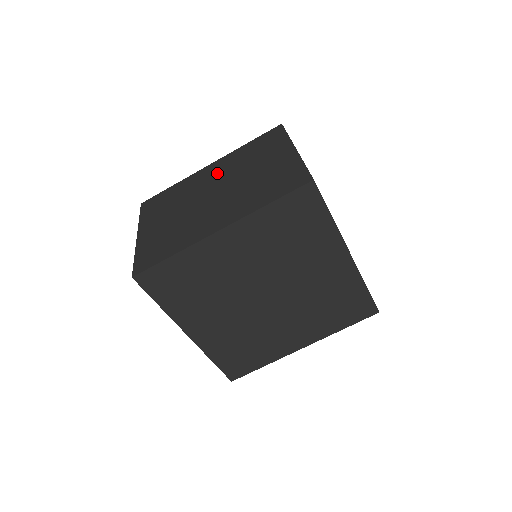
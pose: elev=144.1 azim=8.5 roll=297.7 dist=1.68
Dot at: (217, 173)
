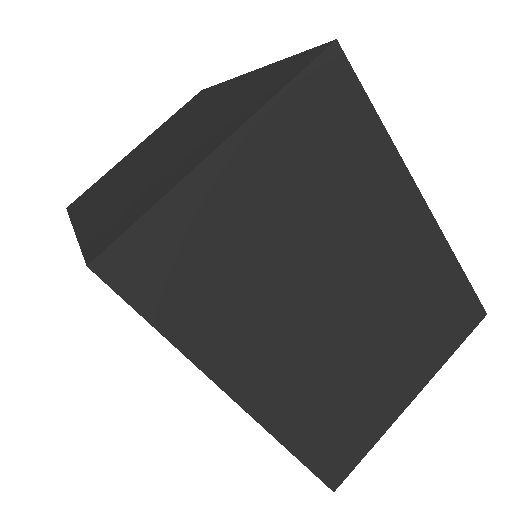
Dot at: (215, 103)
